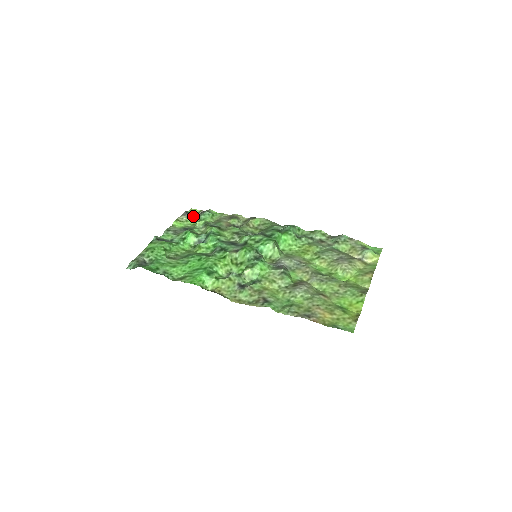
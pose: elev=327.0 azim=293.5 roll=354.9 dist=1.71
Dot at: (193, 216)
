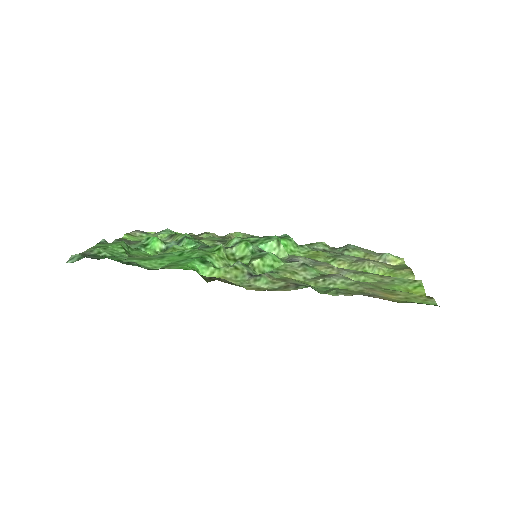
Dot at: (149, 233)
